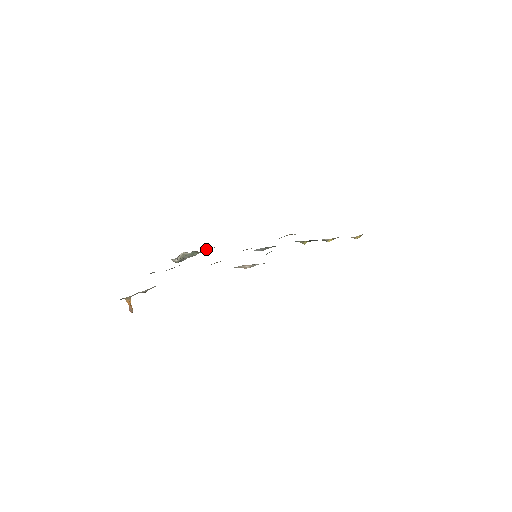
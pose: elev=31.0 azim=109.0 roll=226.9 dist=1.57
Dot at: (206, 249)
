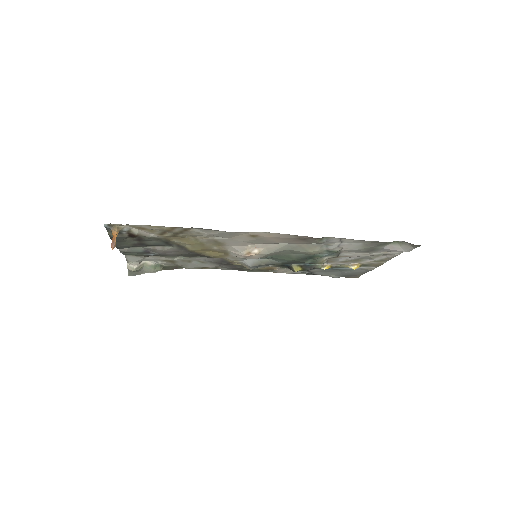
Dot at: (174, 265)
